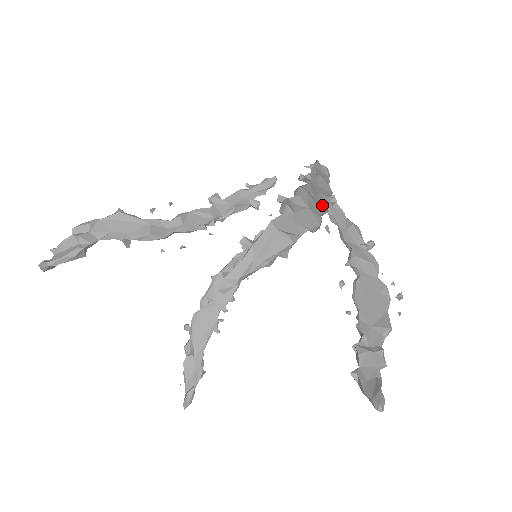
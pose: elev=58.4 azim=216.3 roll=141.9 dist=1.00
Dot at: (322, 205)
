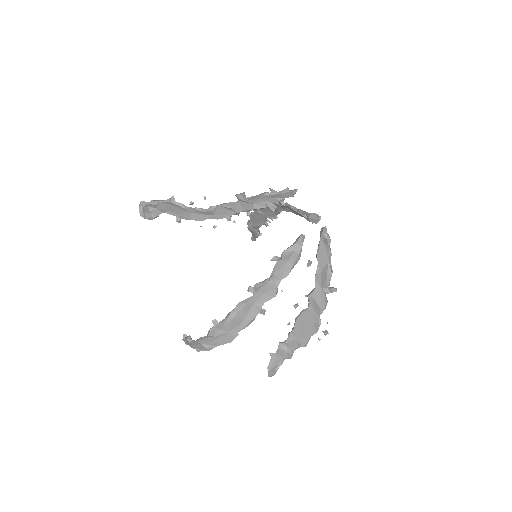
Dot at: (247, 322)
